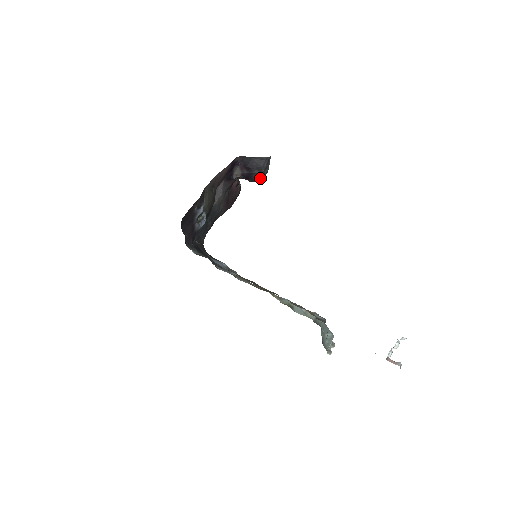
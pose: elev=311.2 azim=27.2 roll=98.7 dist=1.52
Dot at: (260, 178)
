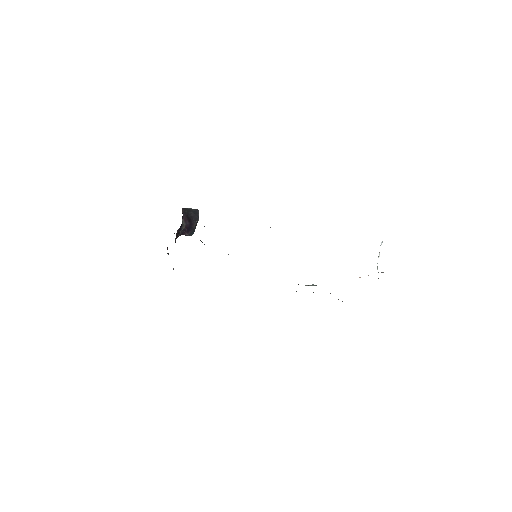
Dot at: (194, 231)
